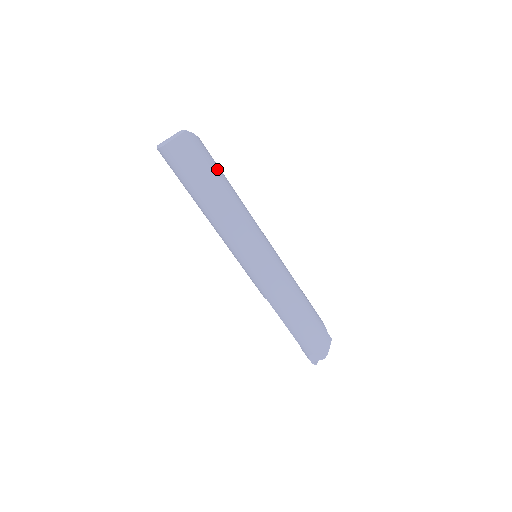
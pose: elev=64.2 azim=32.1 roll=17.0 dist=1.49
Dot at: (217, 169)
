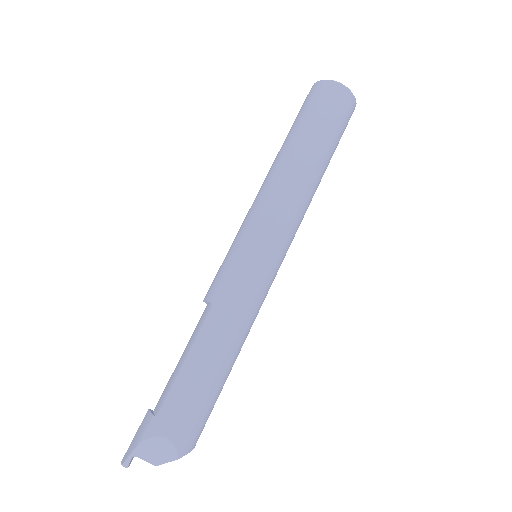
Dot at: occluded
